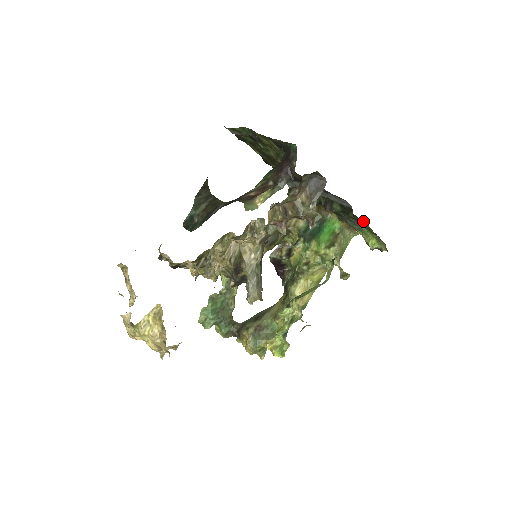
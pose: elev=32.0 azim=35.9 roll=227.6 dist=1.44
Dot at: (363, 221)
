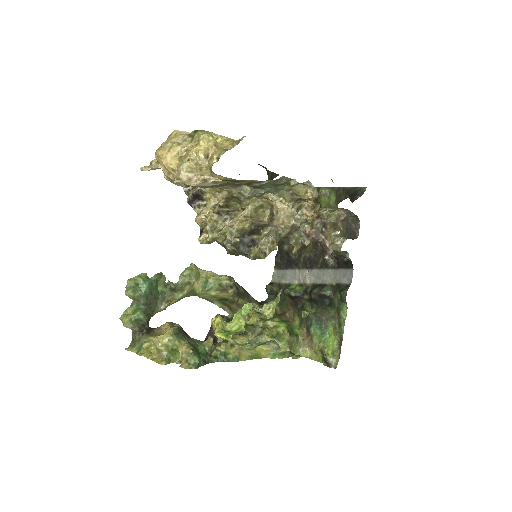
Dot at: (343, 312)
